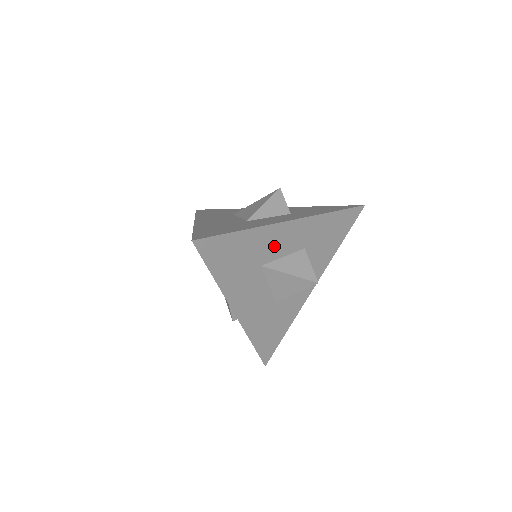
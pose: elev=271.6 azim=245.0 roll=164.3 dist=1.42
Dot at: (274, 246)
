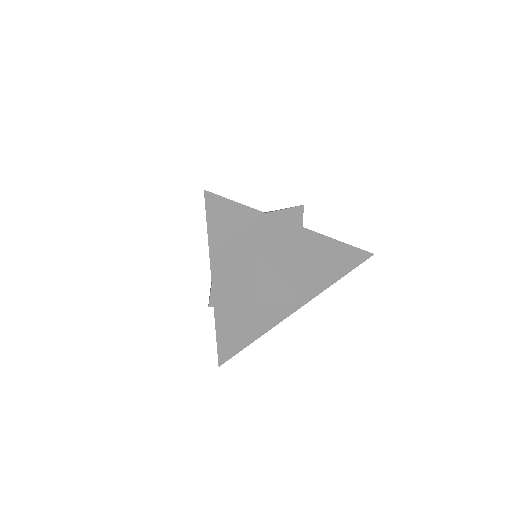
Dot at: (275, 242)
